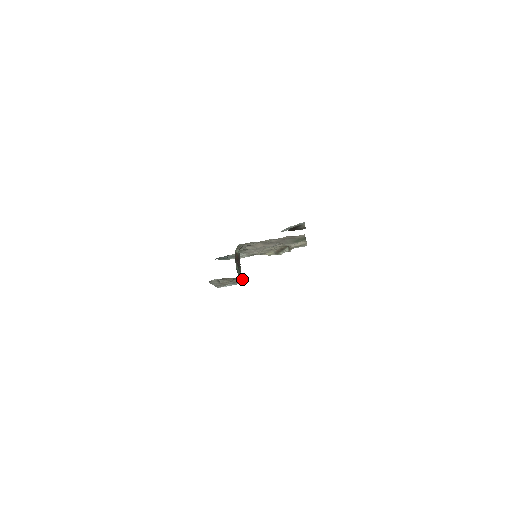
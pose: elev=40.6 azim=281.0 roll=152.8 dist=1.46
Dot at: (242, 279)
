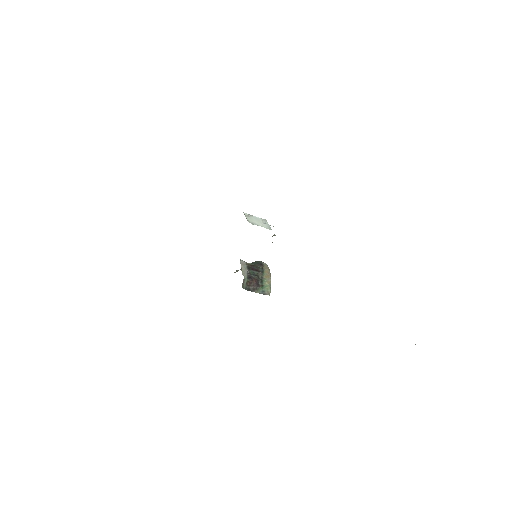
Dot at: (270, 282)
